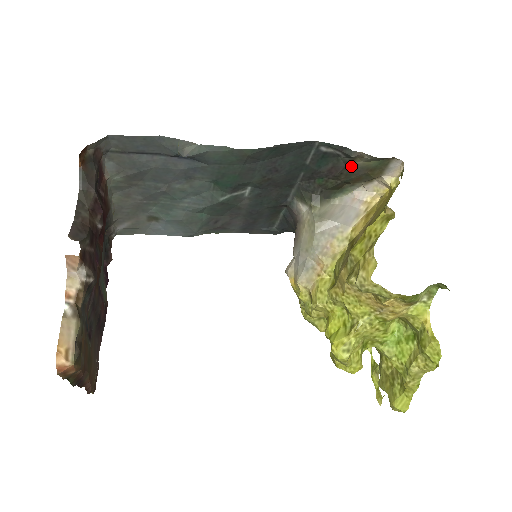
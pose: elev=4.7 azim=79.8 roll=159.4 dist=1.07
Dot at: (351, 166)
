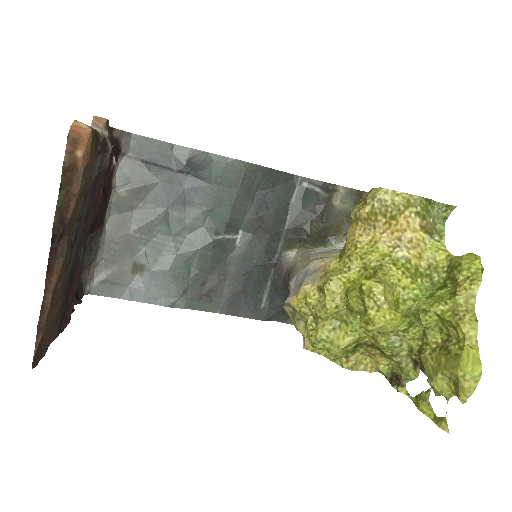
Dot at: (330, 207)
